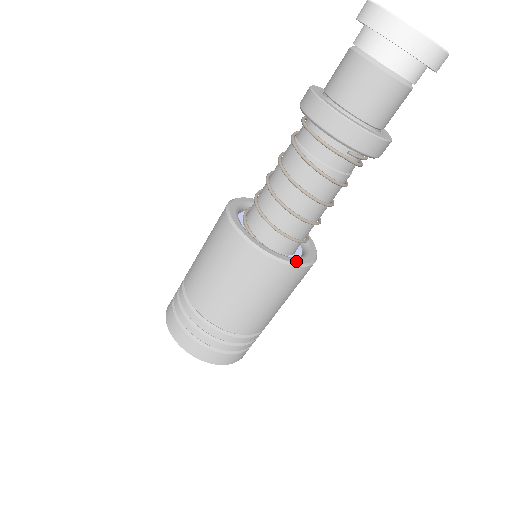
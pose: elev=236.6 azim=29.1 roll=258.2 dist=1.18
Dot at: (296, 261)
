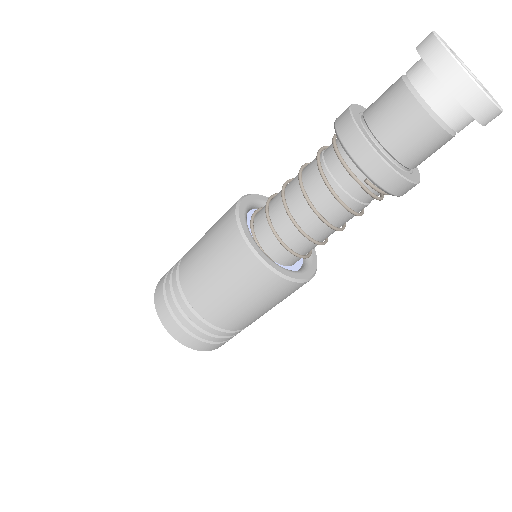
Dot at: (284, 272)
